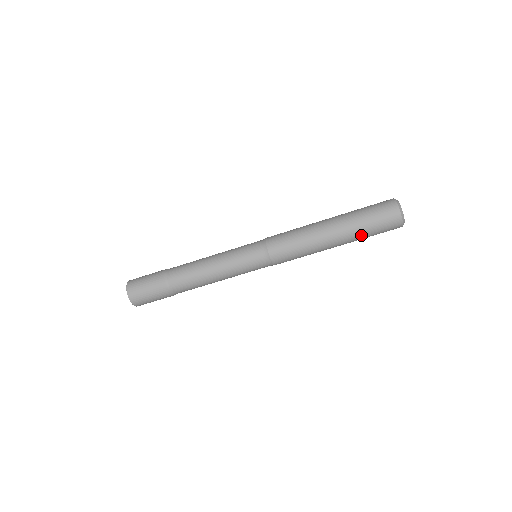
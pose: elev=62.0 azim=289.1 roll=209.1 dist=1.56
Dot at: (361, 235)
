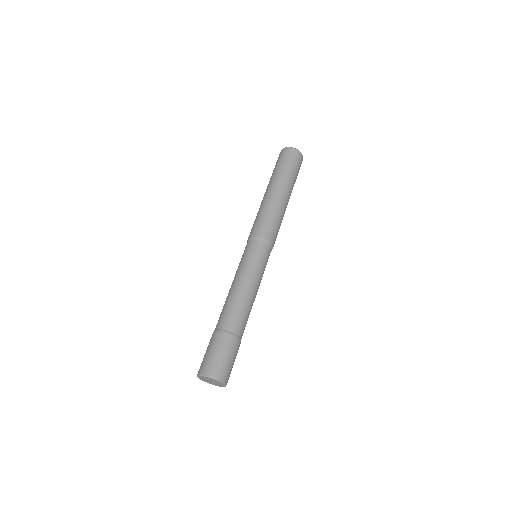
Dot at: (281, 173)
